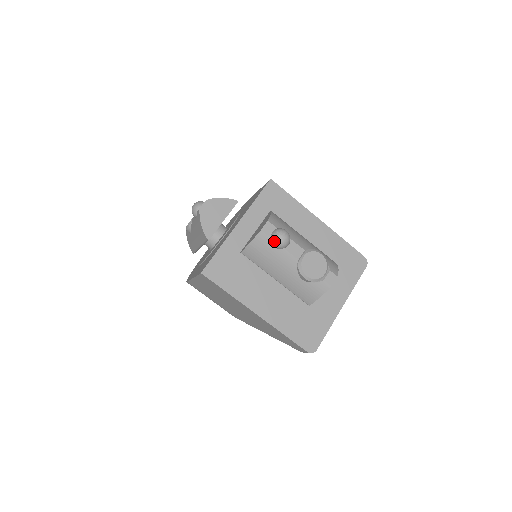
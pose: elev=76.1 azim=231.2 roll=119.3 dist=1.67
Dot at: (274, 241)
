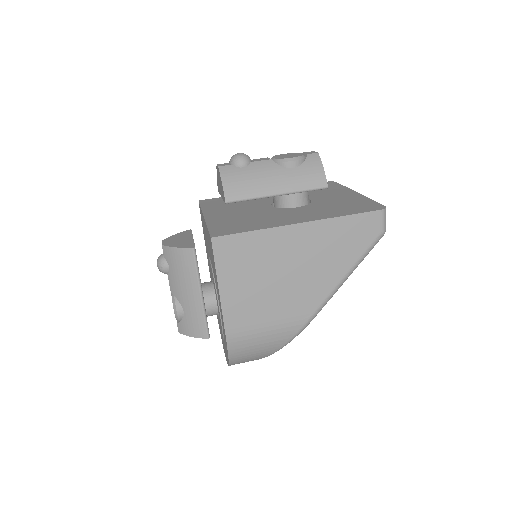
Dot at: (236, 161)
